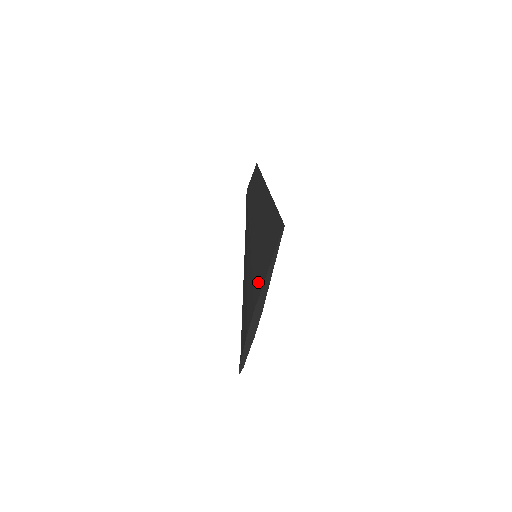
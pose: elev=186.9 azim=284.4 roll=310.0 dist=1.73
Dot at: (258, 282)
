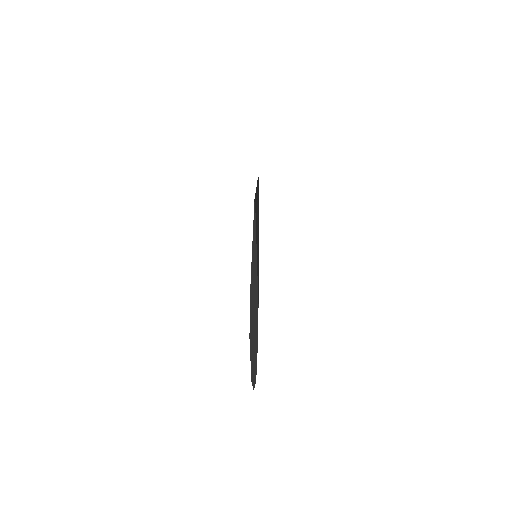
Dot at: occluded
